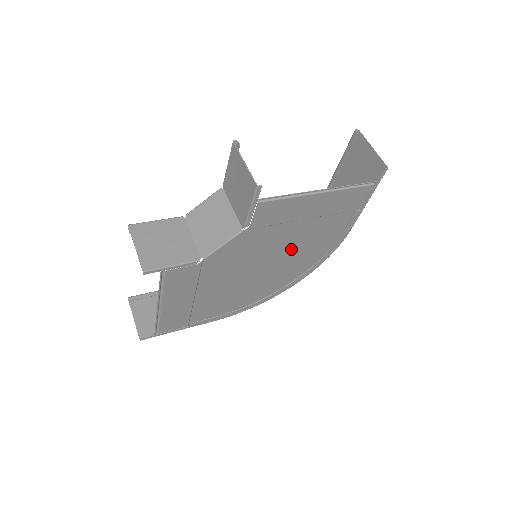
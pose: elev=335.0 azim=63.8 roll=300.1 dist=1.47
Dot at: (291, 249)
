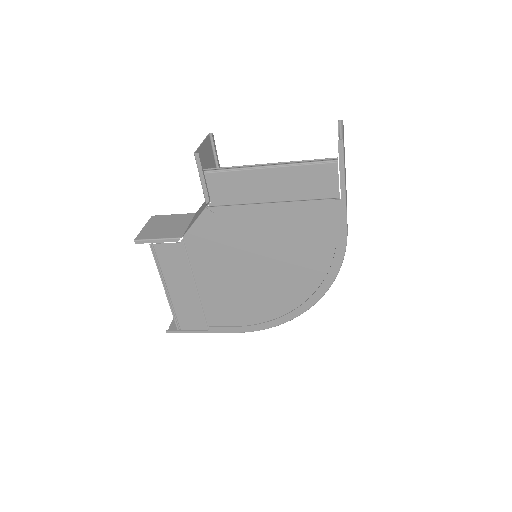
Dot at: (278, 245)
